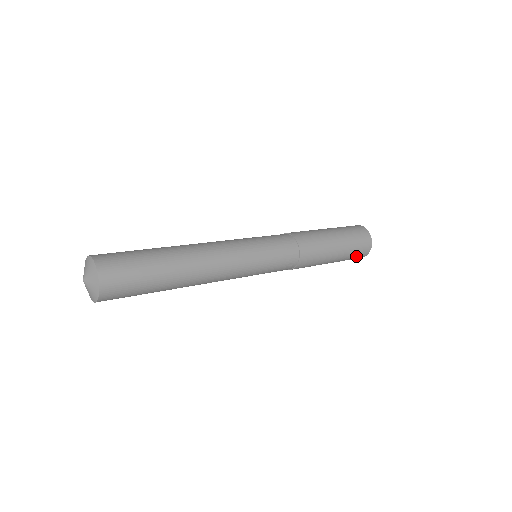
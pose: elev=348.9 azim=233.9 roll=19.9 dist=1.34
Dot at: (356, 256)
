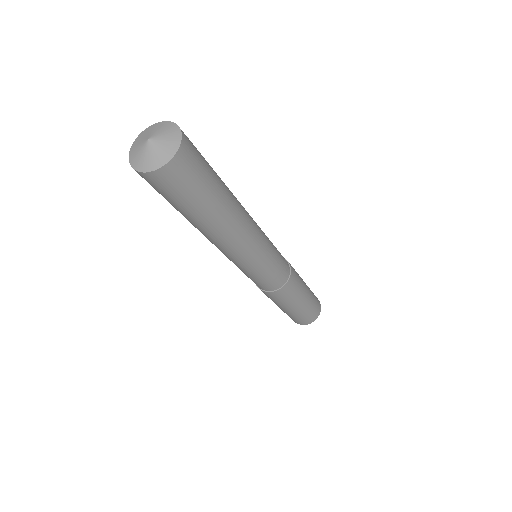
Dot at: (315, 307)
